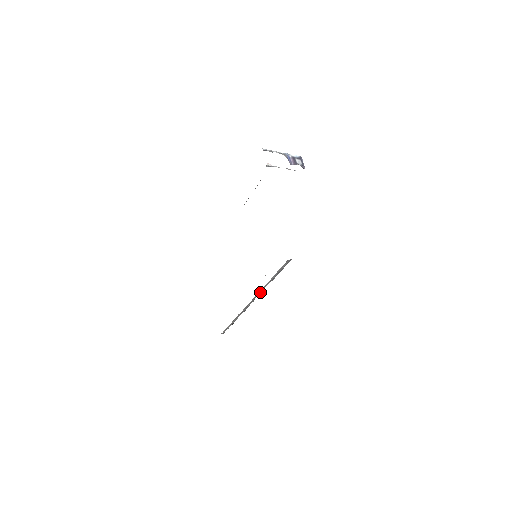
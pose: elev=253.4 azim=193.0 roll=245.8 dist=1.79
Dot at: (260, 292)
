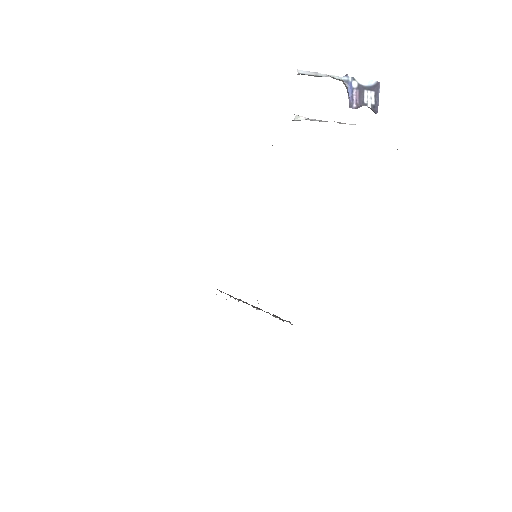
Dot at: occluded
